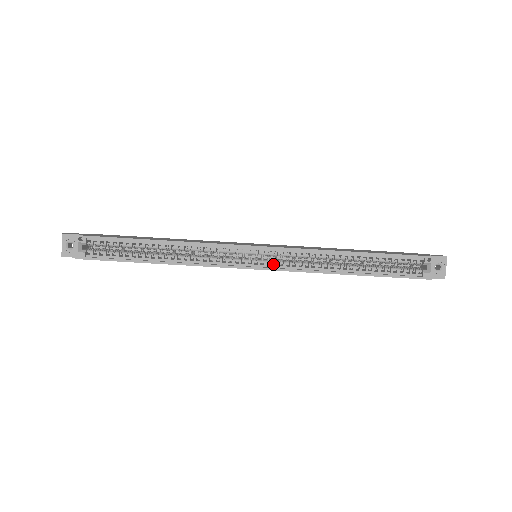
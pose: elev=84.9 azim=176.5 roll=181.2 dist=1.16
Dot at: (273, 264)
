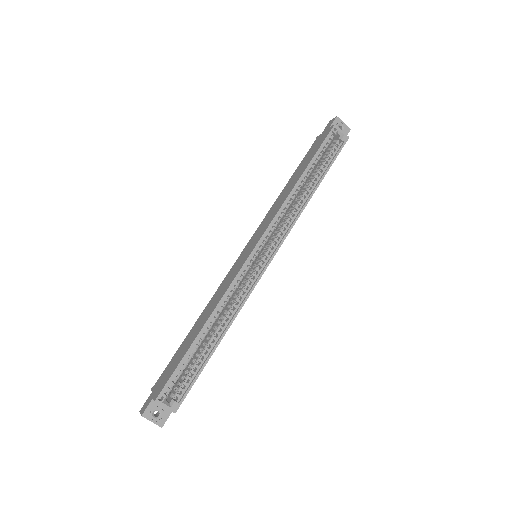
Dot at: occluded
